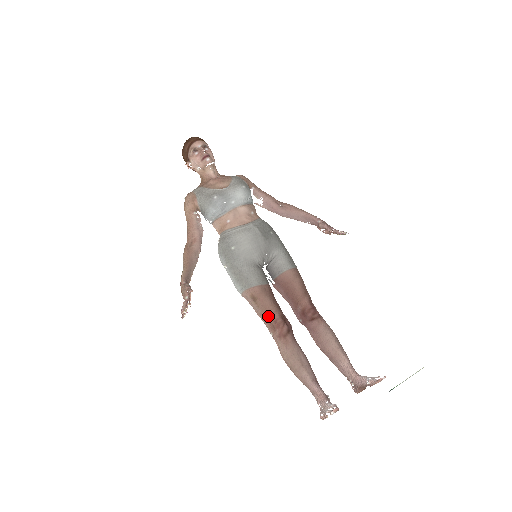
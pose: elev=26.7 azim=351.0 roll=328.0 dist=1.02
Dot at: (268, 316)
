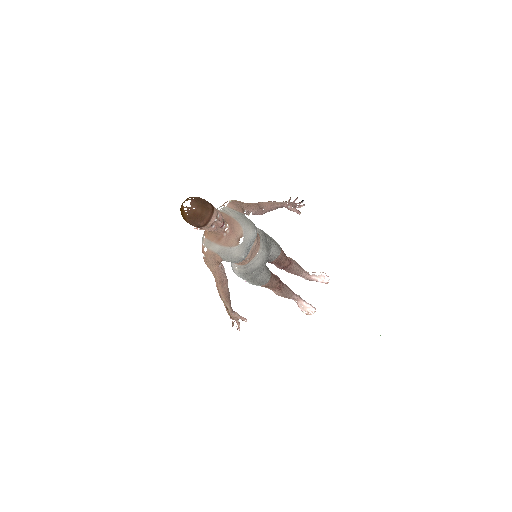
Dot at: occluded
